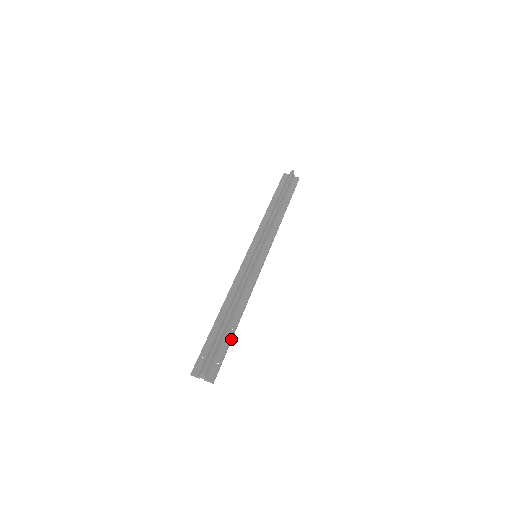
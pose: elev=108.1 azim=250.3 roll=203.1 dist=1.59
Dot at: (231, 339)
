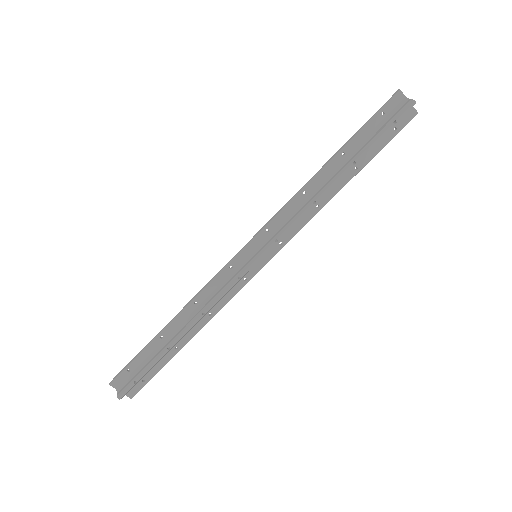
Dot at: occluded
